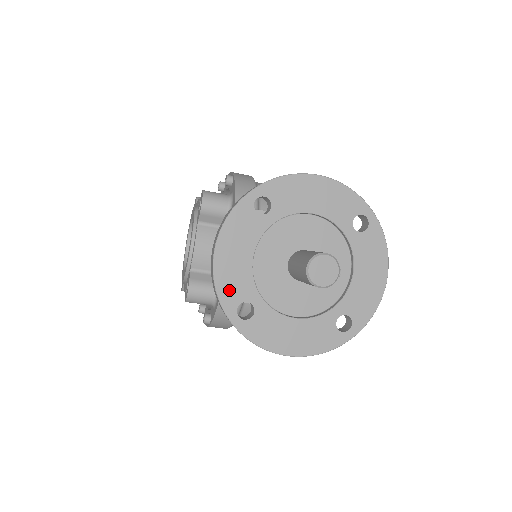
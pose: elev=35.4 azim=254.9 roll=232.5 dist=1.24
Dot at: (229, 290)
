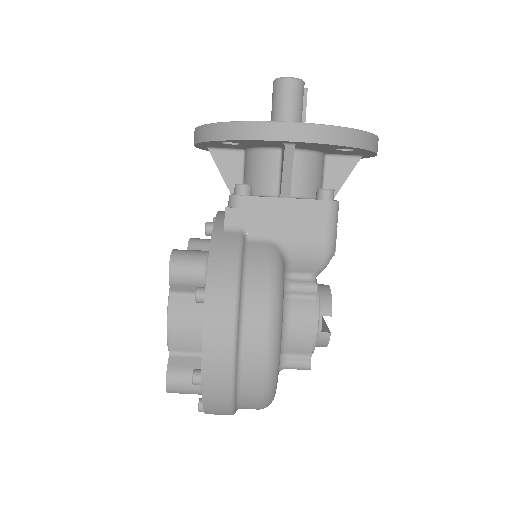
Dot at: occluded
